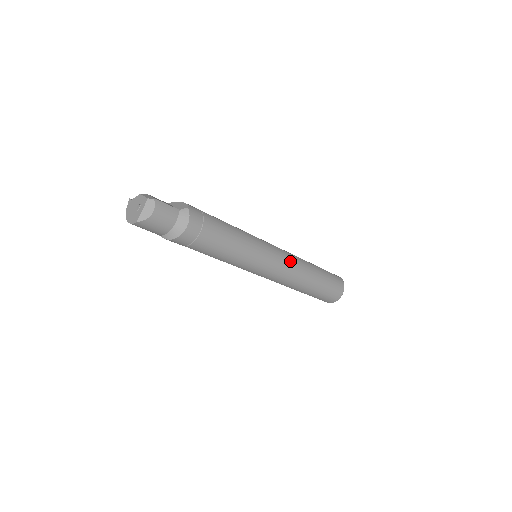
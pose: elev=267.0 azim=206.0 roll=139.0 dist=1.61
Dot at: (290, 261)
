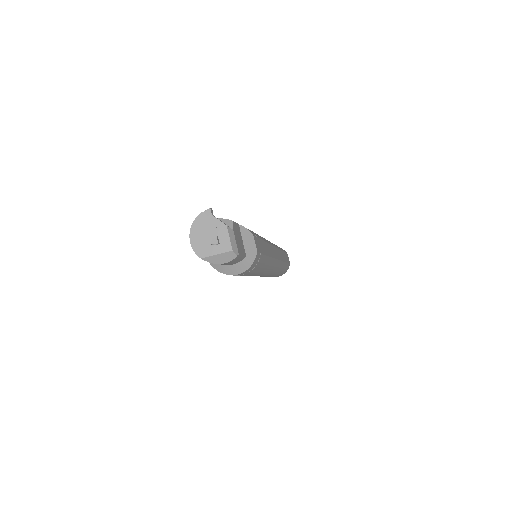
Dot at: (275, 270)
